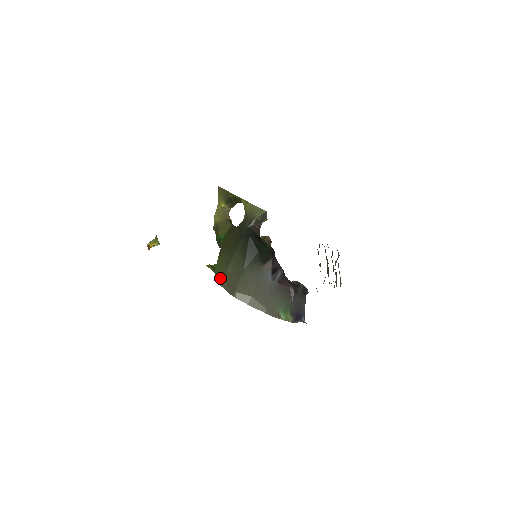
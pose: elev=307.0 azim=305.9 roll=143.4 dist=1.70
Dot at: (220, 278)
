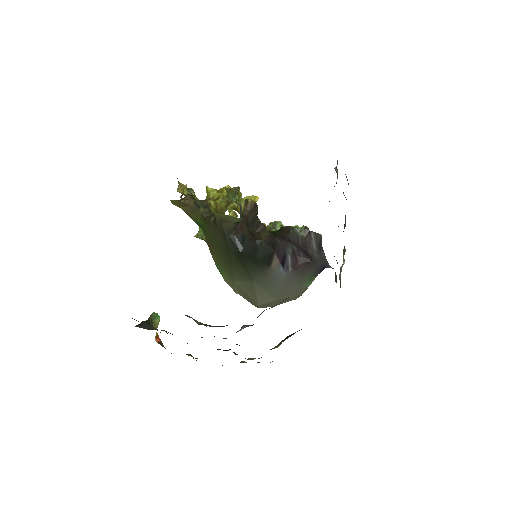
Dot at: (230, 284)
